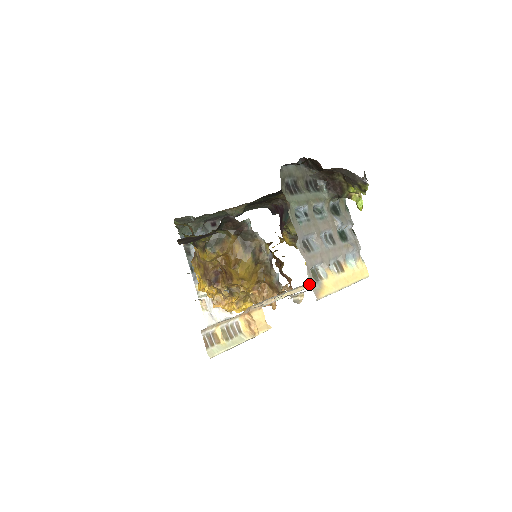
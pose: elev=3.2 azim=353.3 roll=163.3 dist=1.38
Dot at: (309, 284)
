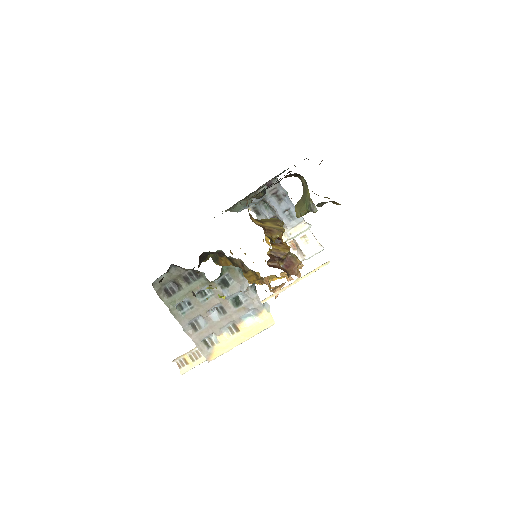
Dot at: (296, 280)
